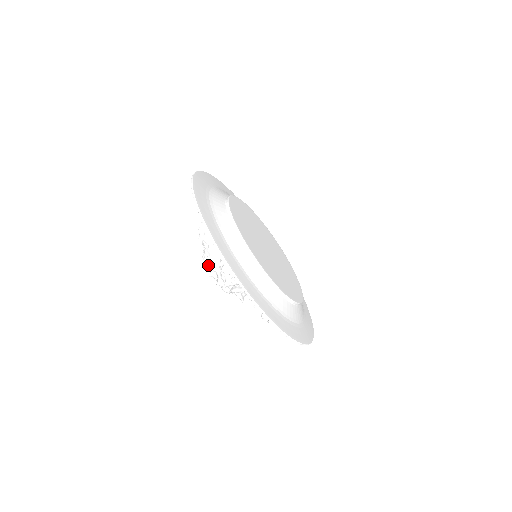
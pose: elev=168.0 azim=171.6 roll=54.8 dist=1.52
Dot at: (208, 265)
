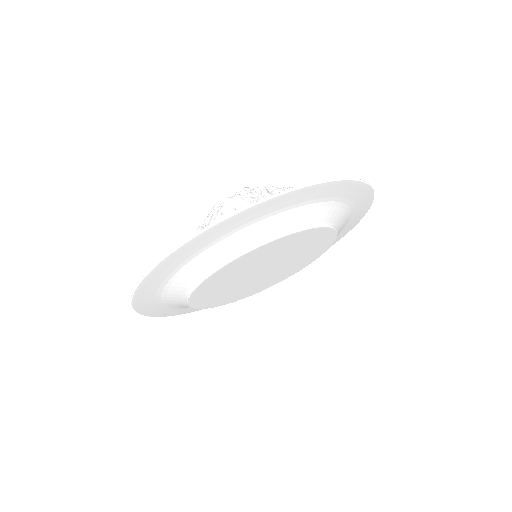
Dot at: (211, 212)
